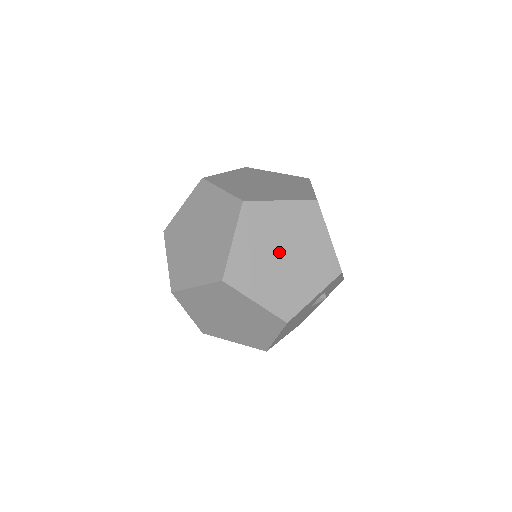
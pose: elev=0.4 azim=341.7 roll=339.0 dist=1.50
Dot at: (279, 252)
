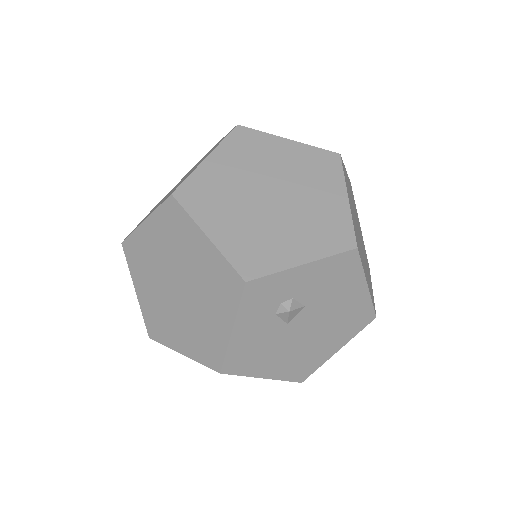
Dot at: (172, 286)
